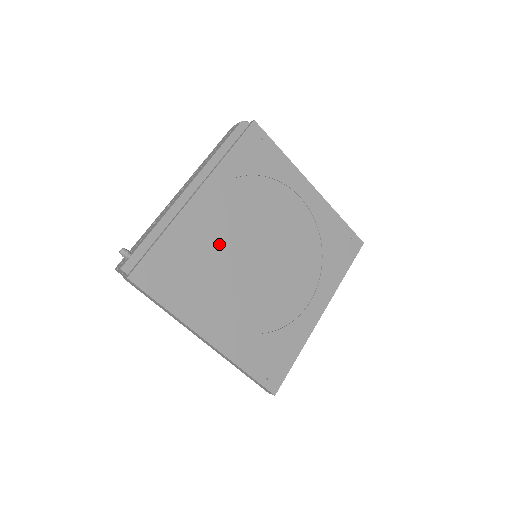
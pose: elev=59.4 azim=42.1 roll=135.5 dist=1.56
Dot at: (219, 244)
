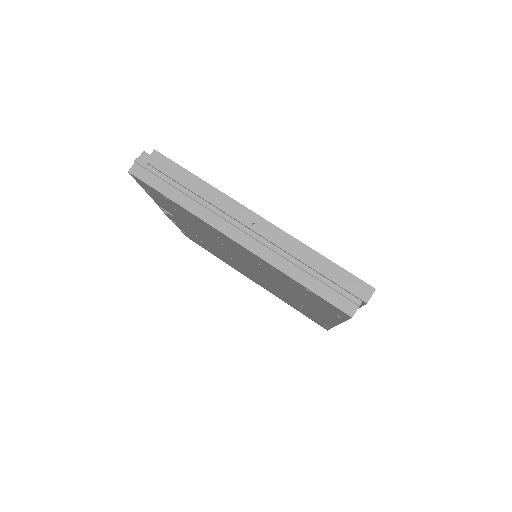
Dot at: occluded
